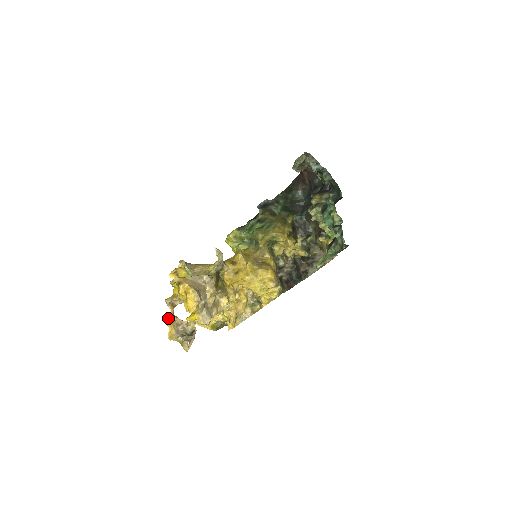
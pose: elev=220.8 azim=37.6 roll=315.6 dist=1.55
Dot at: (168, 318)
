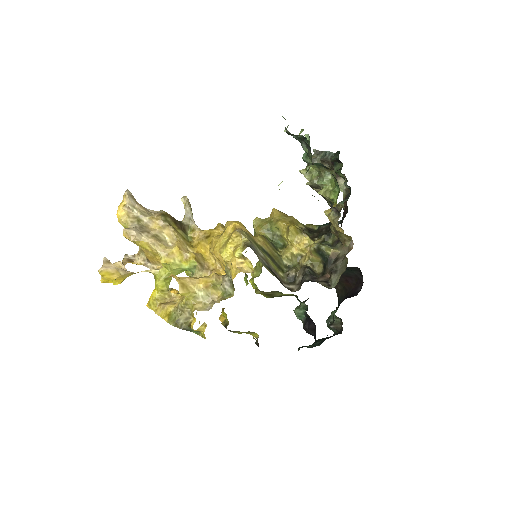
Dot at: (115, 264)
